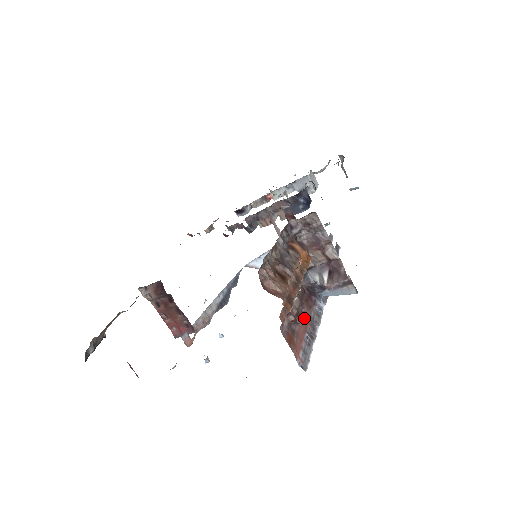
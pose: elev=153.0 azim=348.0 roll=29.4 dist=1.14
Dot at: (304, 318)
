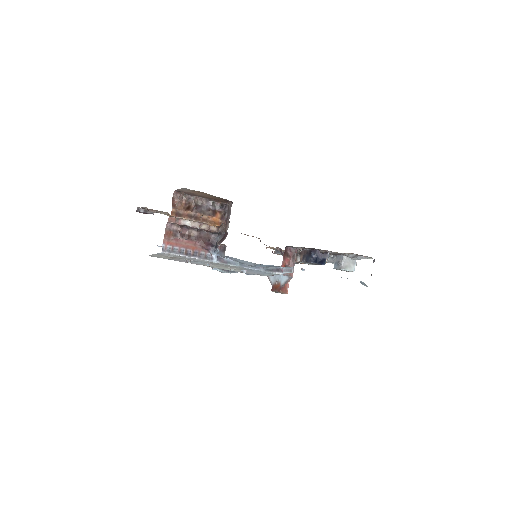
Dot at: (192, 244)
